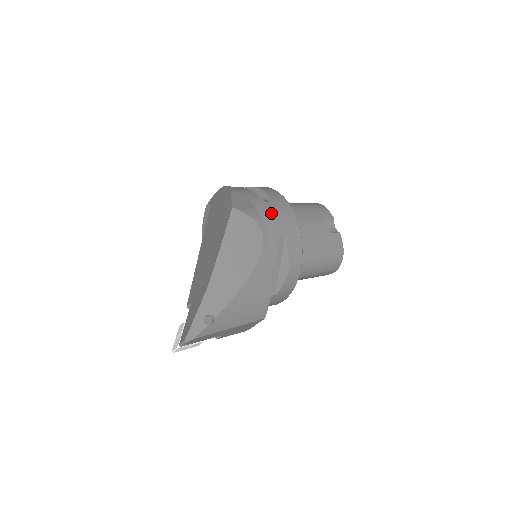
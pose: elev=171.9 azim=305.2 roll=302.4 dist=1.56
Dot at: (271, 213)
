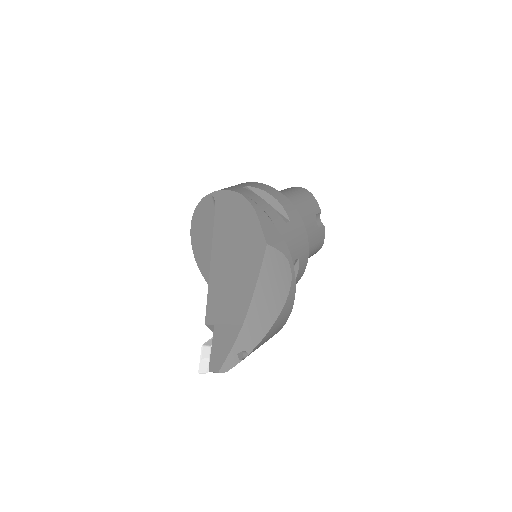
Dot at: (291, 236)
